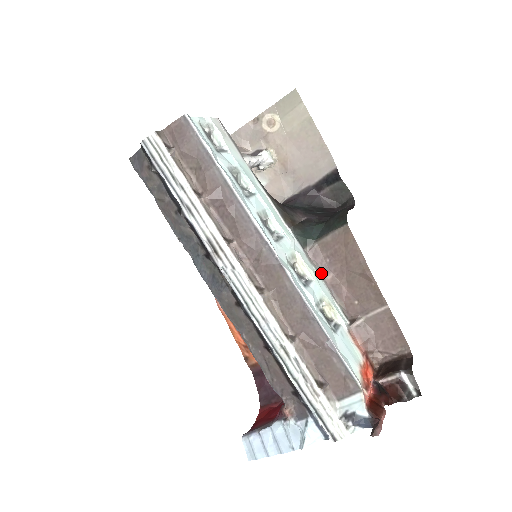
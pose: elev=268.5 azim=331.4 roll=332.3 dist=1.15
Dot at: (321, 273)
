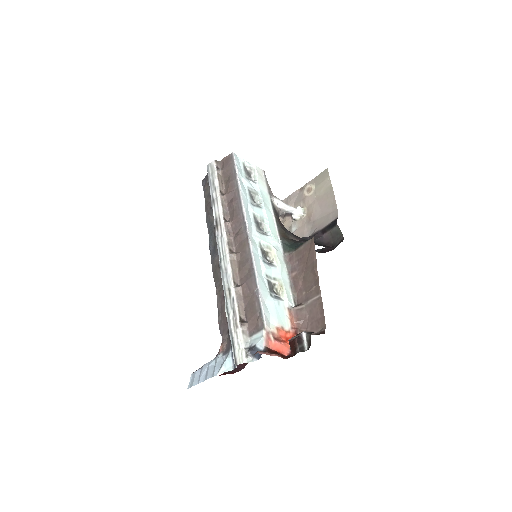
Dot at: (290, 270)
